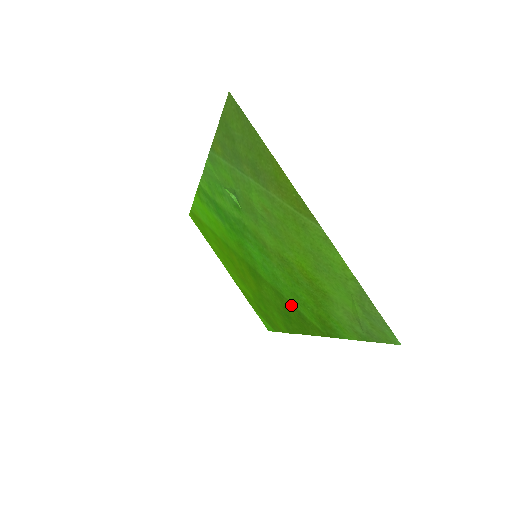
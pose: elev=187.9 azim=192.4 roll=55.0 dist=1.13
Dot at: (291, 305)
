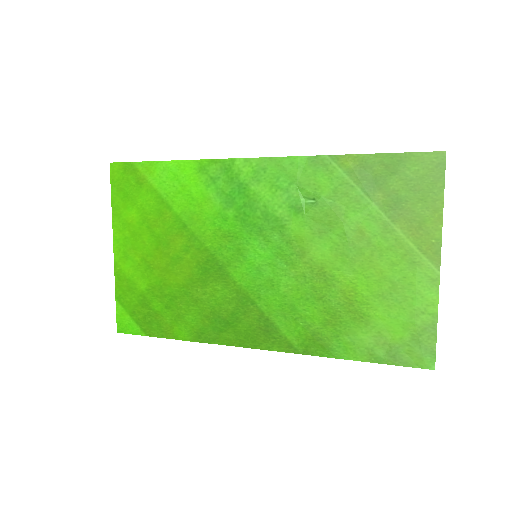
Dot at: (261, 315)
